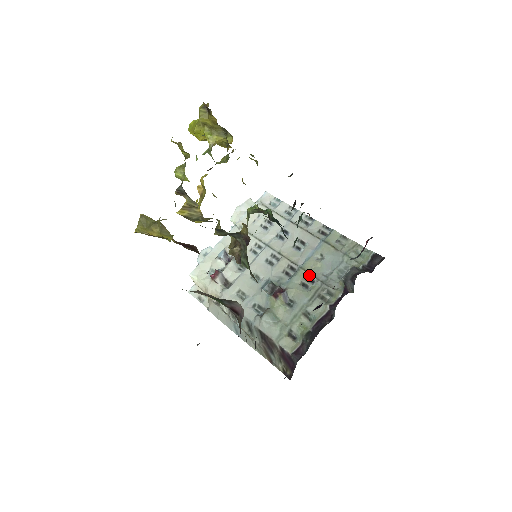
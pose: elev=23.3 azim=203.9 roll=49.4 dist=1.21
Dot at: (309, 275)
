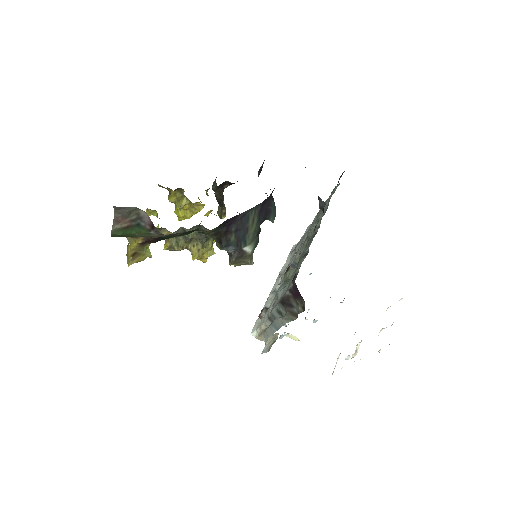
Dot at: (308, 238)
